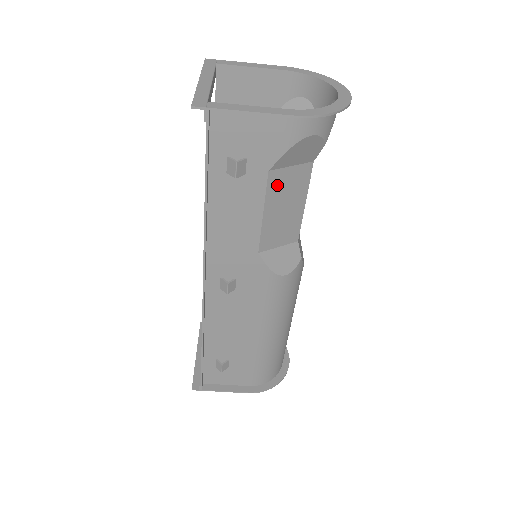
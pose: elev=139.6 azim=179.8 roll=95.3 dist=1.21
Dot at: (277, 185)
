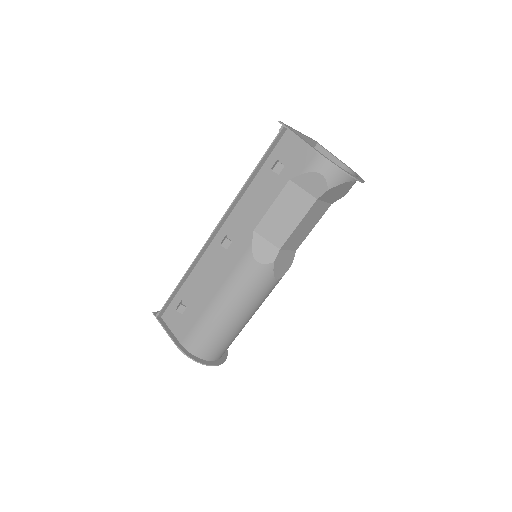
Dot at: (289, 194)
